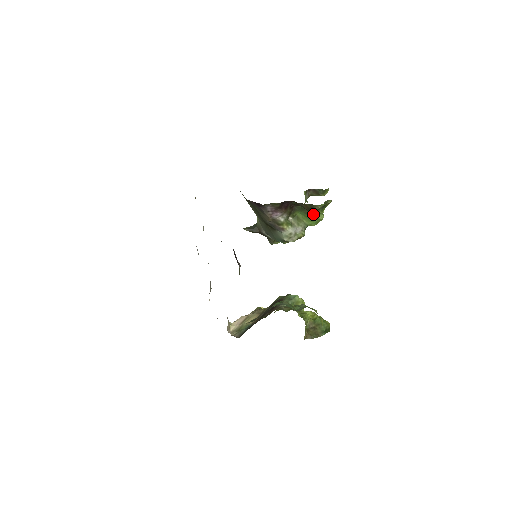
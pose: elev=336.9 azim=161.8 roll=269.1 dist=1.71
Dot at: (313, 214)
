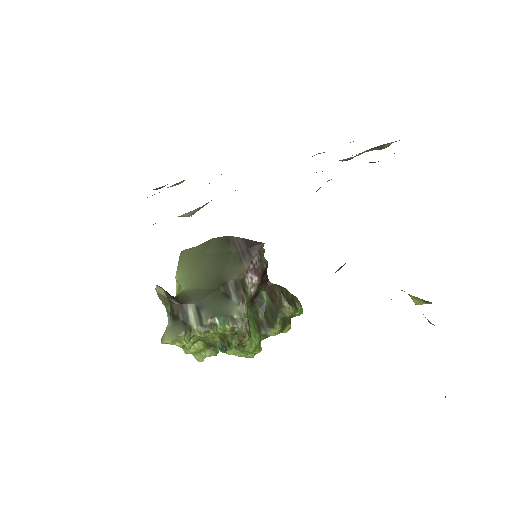
Dot at: (260, 332)
